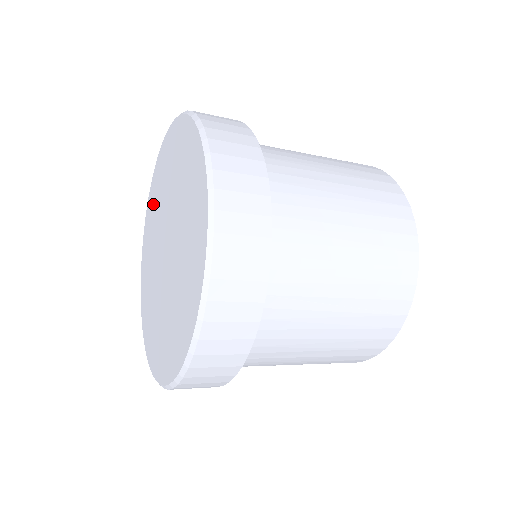
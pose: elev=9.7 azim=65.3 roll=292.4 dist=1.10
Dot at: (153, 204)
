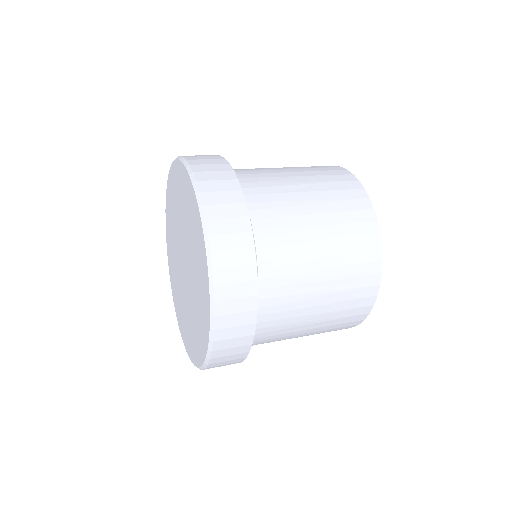
Dot at: (169, 227)
